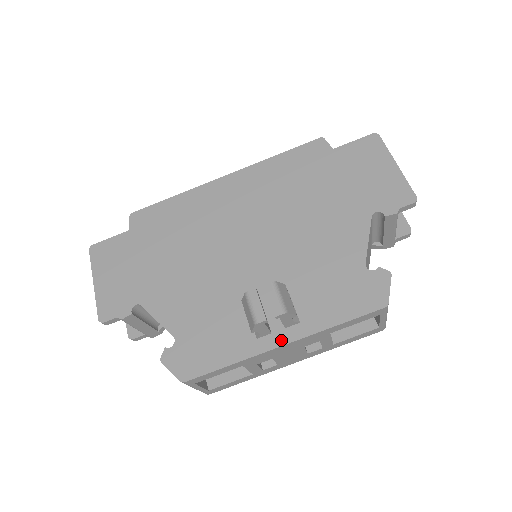
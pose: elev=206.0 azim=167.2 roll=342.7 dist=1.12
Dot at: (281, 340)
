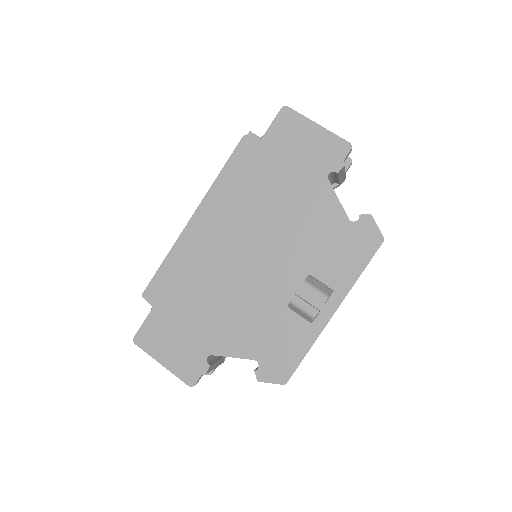
Dot at: (330, 311)
